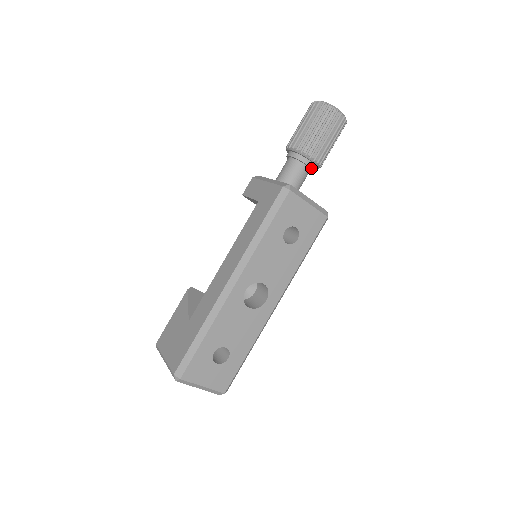
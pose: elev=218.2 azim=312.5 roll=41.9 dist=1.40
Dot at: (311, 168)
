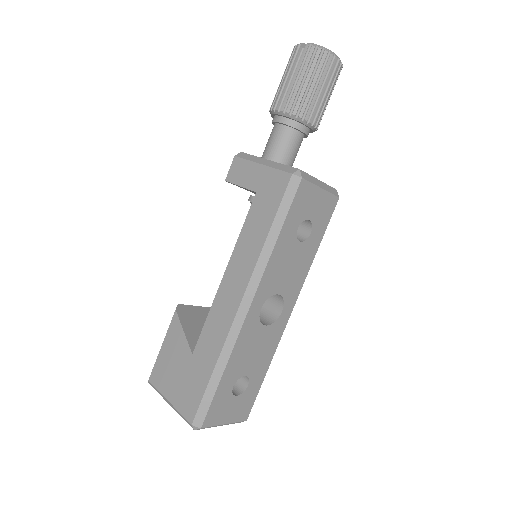
Dot at: (307, 135)
